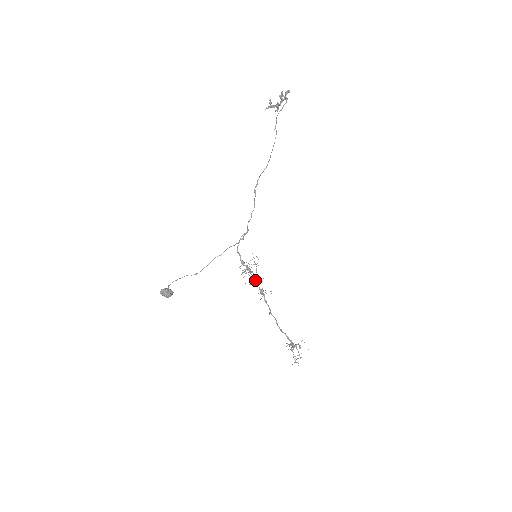
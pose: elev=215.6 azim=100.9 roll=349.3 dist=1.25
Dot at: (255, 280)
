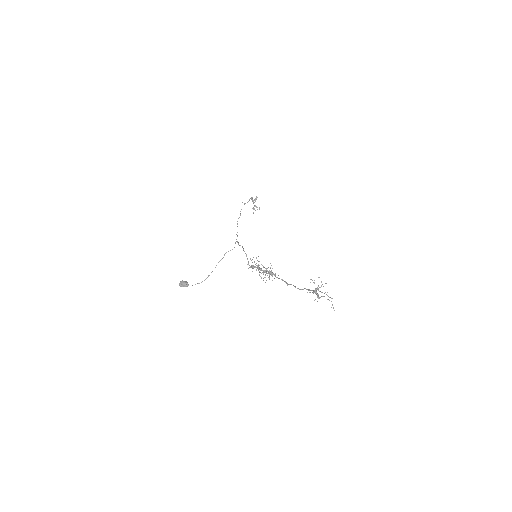
Dot at: (264, 271)
